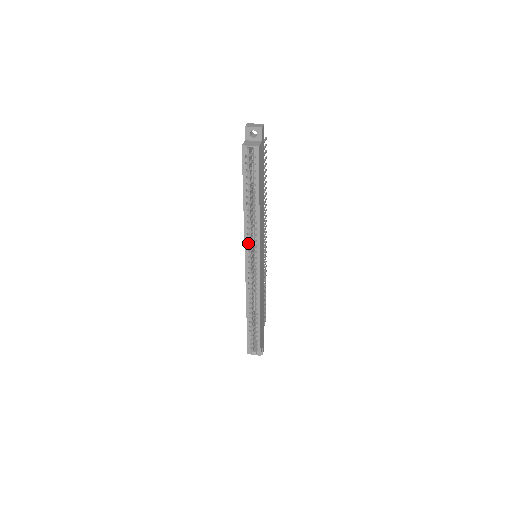
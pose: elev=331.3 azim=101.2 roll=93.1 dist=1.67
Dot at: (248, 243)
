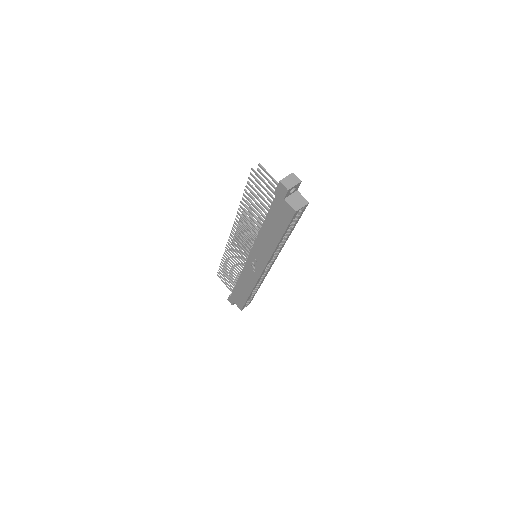
Dot at: occluded
